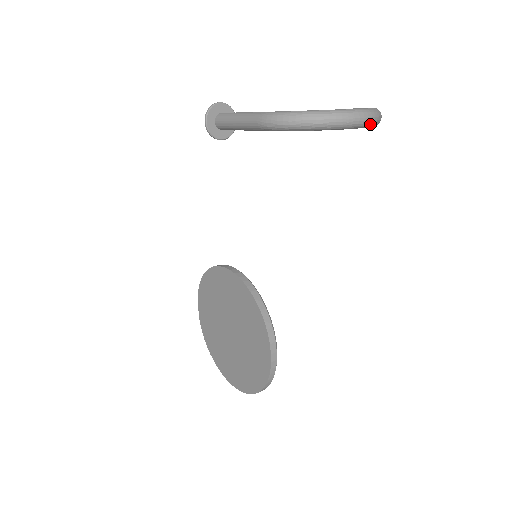
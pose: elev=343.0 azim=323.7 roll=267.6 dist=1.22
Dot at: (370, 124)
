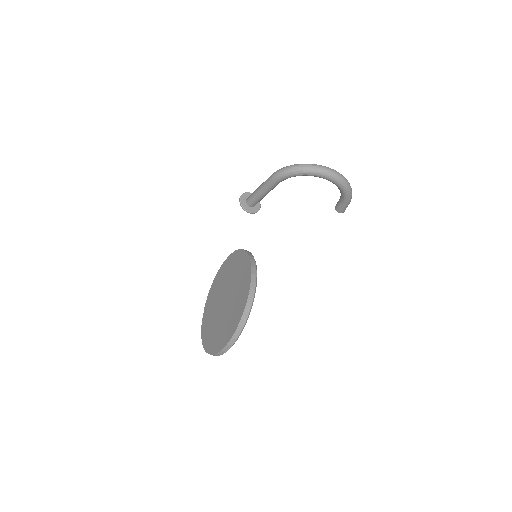
Dot at: (340, 180)
